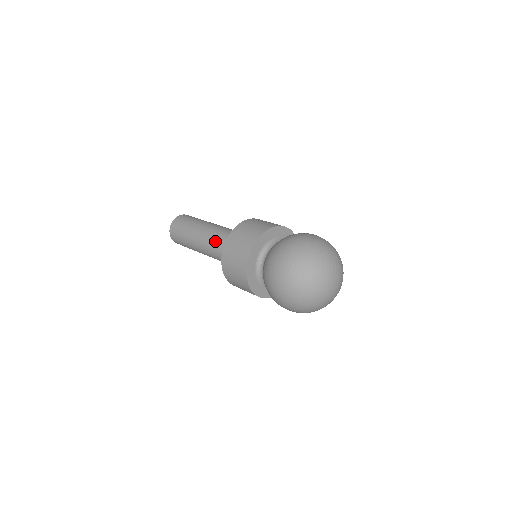
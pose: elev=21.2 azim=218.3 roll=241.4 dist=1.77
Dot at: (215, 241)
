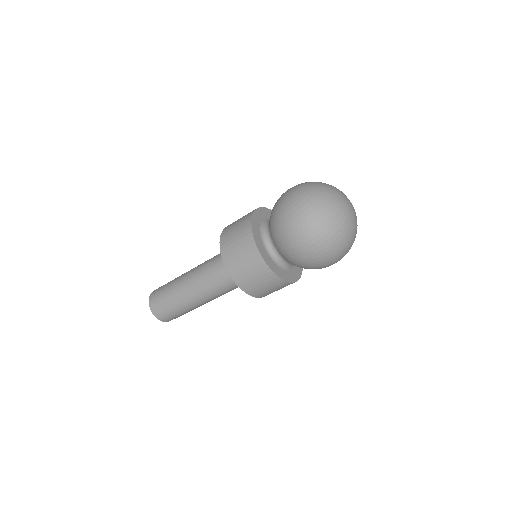
Dot at: (207, 263)
